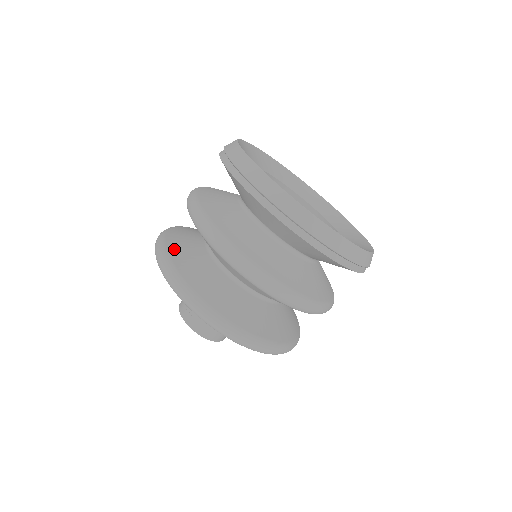
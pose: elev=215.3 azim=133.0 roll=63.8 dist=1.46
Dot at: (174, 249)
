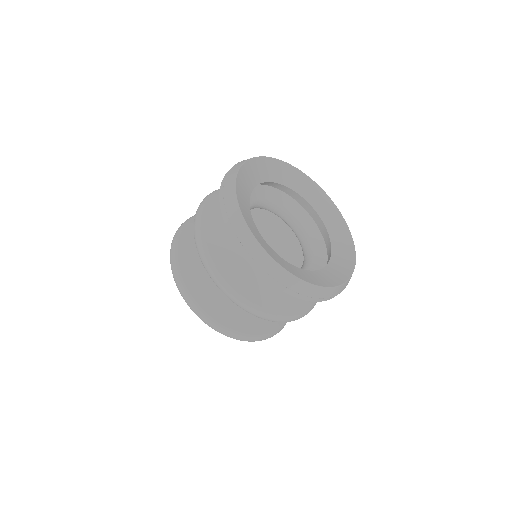
Dot at: (184, 257)
